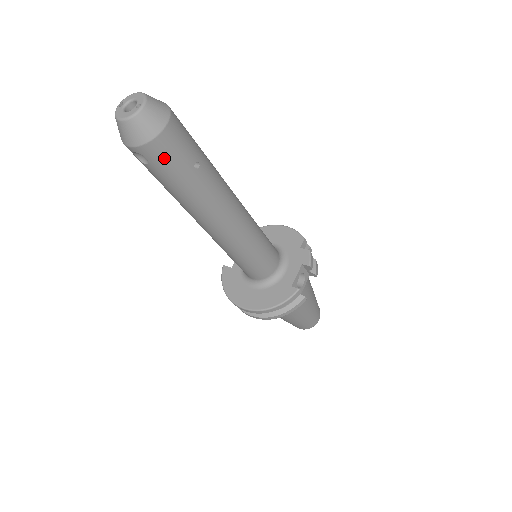
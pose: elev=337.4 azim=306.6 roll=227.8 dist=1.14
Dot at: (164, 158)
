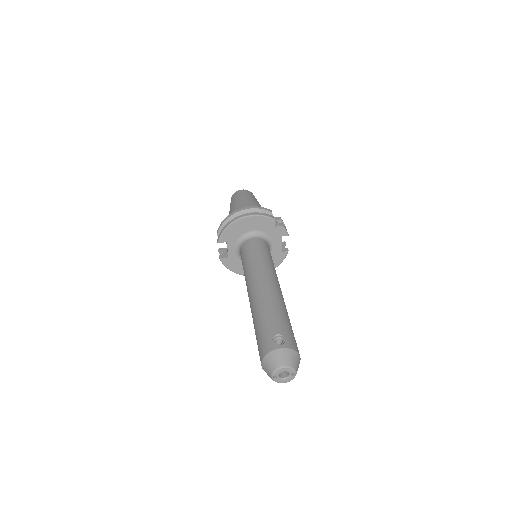
Dot at: occluded
